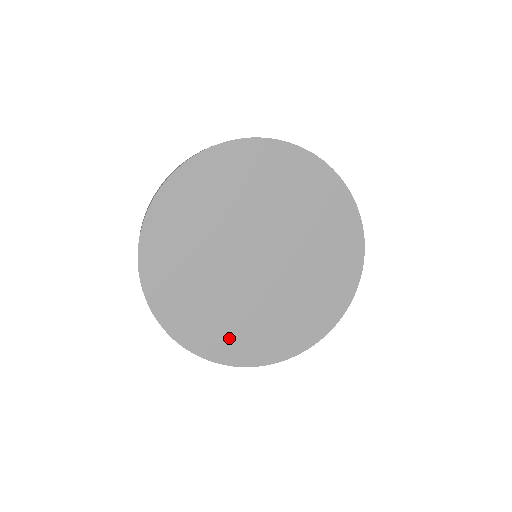
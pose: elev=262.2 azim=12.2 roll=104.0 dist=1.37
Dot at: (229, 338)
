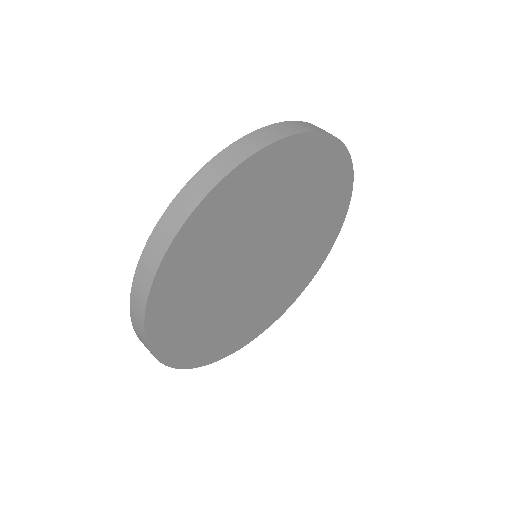
Dot at: (212, 343)
